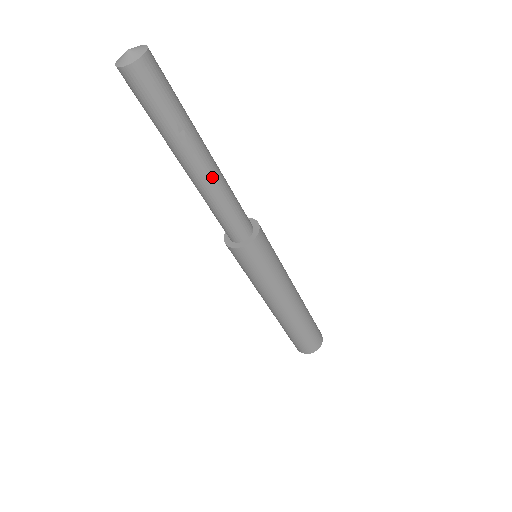
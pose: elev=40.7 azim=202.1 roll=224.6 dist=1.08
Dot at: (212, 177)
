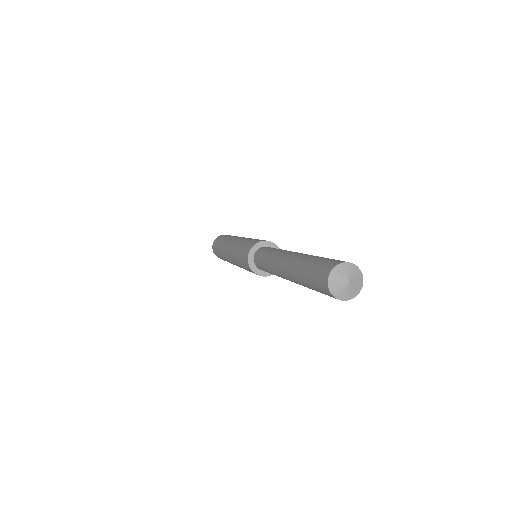
Dot at: occluded
